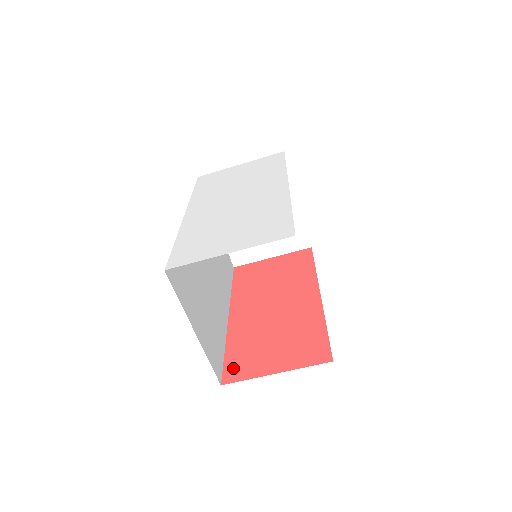
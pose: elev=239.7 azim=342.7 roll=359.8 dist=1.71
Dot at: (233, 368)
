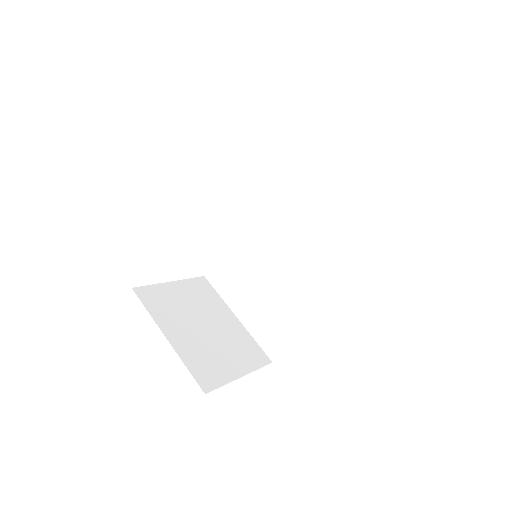
Dot at: occluded
